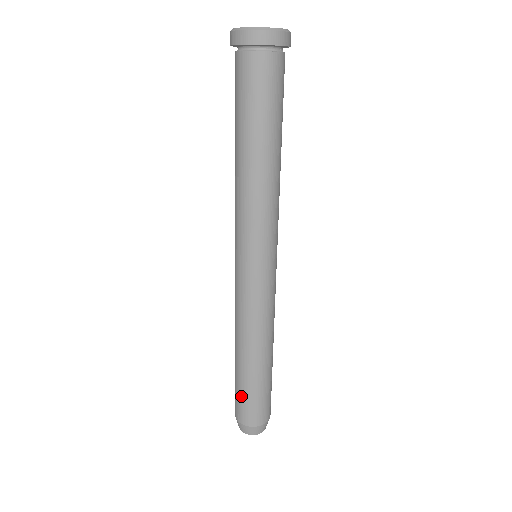
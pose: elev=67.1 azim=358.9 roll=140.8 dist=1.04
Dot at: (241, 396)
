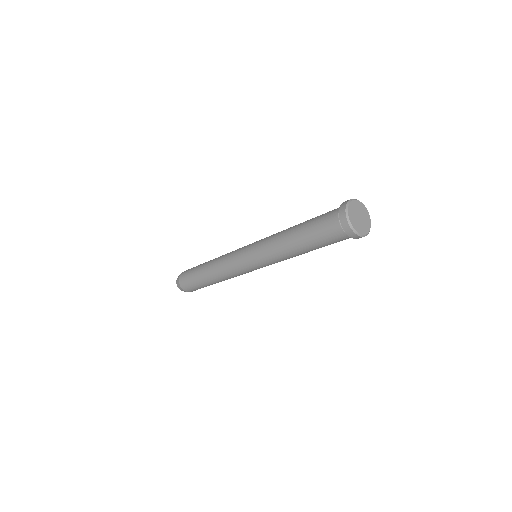
Dot at: (190, 274)
